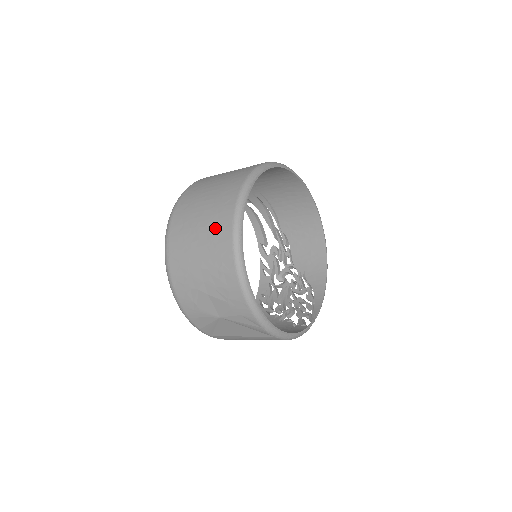
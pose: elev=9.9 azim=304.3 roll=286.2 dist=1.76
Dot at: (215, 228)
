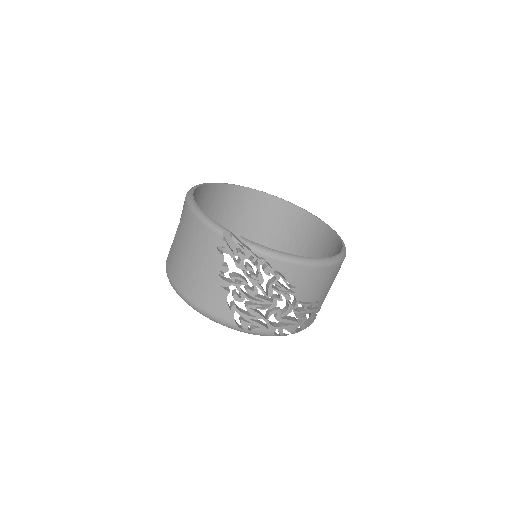
Dot at: occluded
